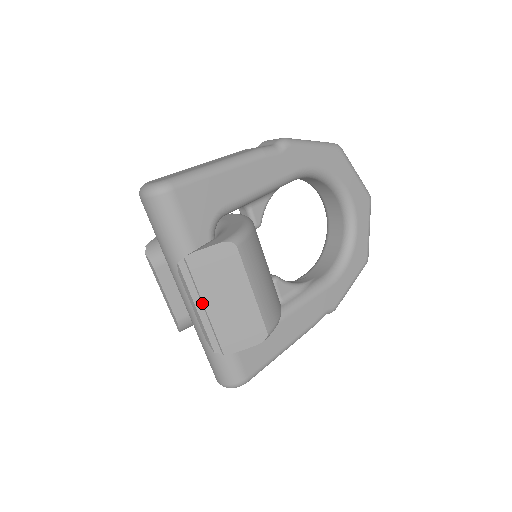
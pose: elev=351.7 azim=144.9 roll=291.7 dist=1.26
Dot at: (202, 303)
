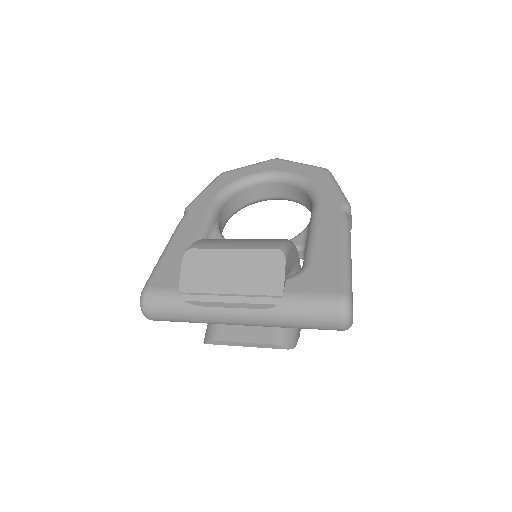
Dot at: (224, 295)
